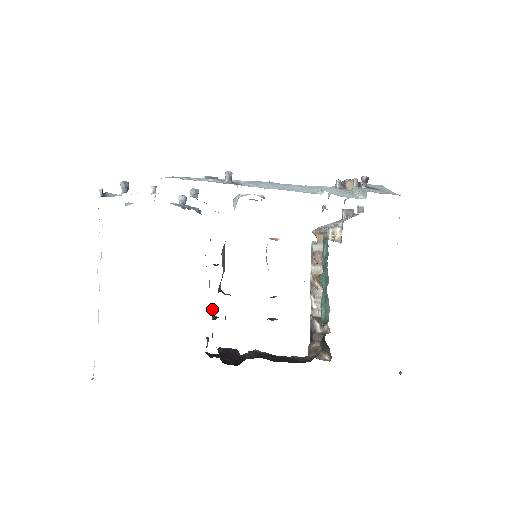
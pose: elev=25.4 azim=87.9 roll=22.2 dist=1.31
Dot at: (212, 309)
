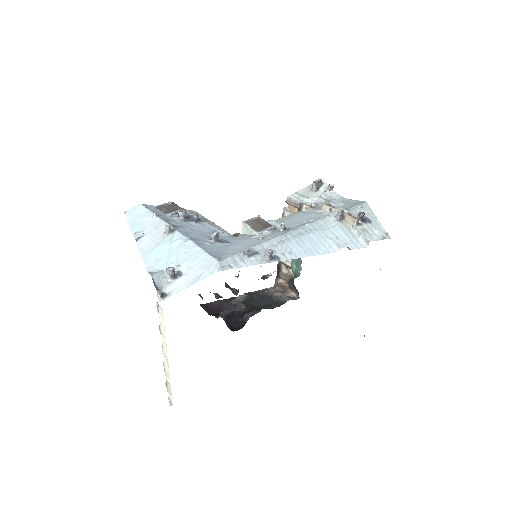
Dot at: occluded
